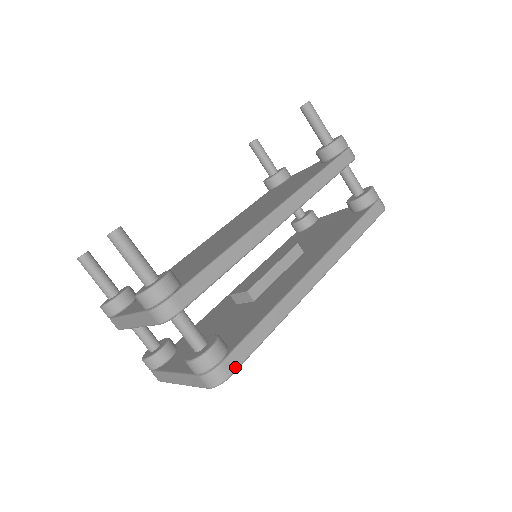
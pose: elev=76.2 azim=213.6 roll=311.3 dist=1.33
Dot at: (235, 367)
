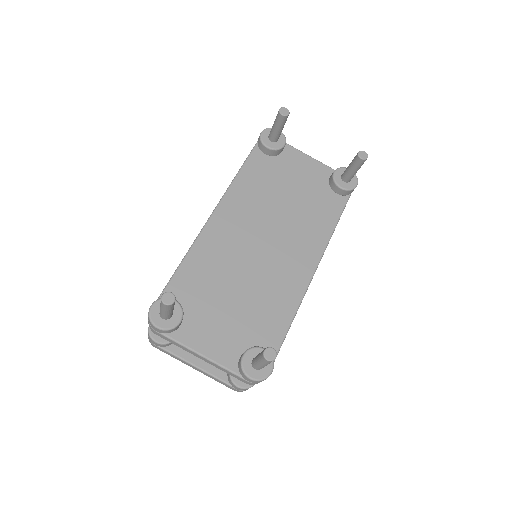
Dot at: occluded
